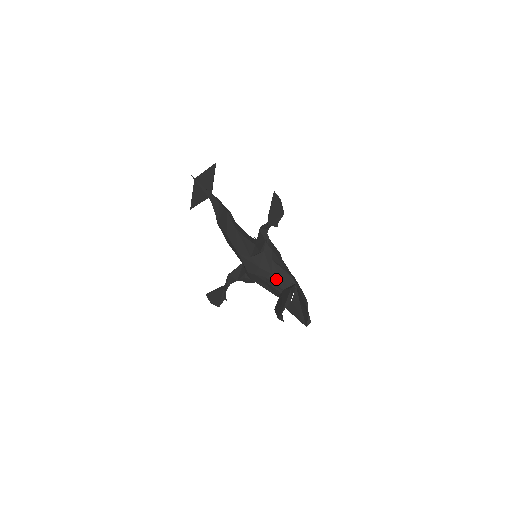
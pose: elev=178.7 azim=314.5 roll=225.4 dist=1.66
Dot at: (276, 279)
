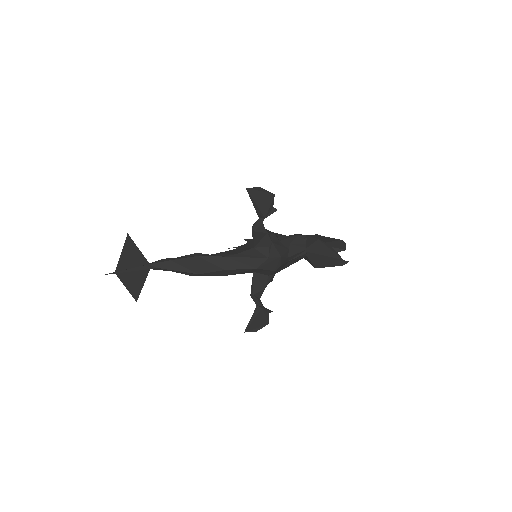
Dot at: (295, 249)
